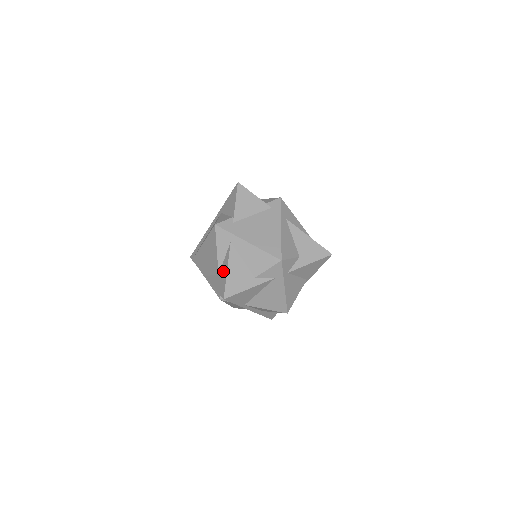
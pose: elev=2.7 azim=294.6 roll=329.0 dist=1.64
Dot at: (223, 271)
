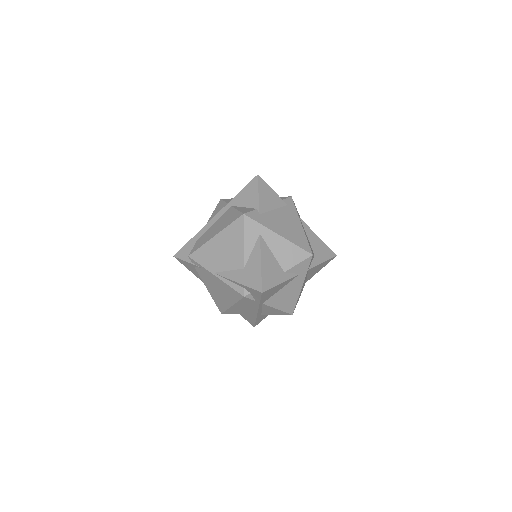
Dot at: (253, 264)
